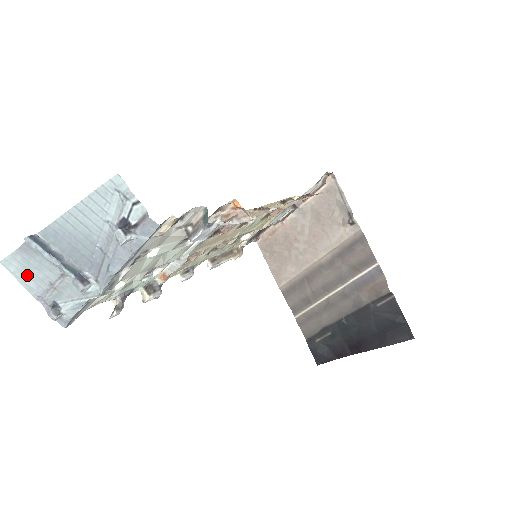
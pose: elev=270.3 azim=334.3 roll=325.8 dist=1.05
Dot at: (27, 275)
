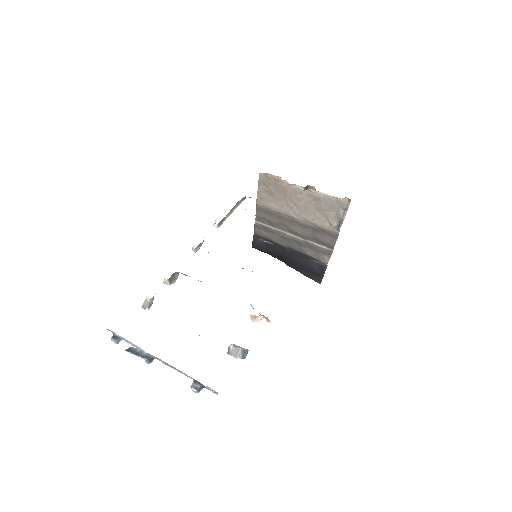
Dot at: occluded
